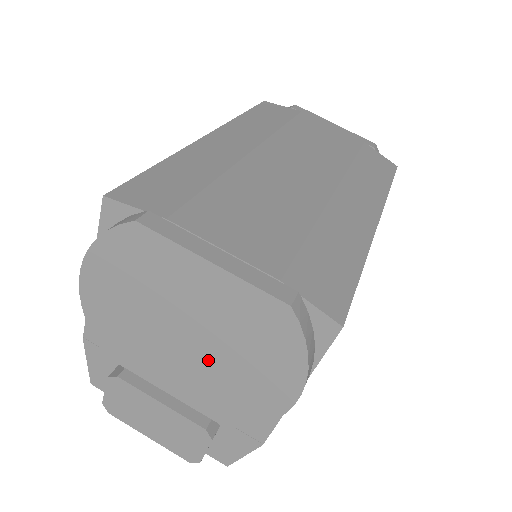
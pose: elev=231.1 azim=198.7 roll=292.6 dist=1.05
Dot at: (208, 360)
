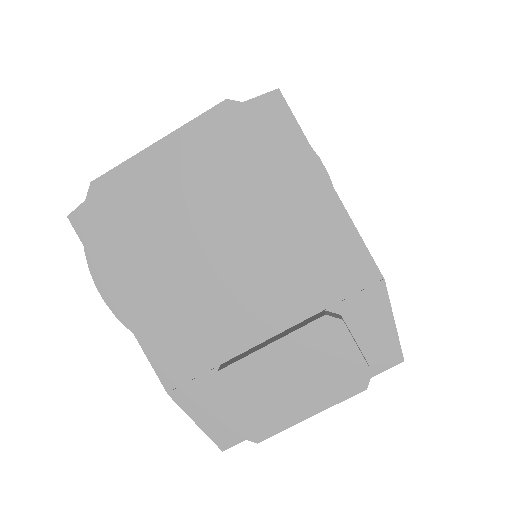
Dot at: (243, 230)
